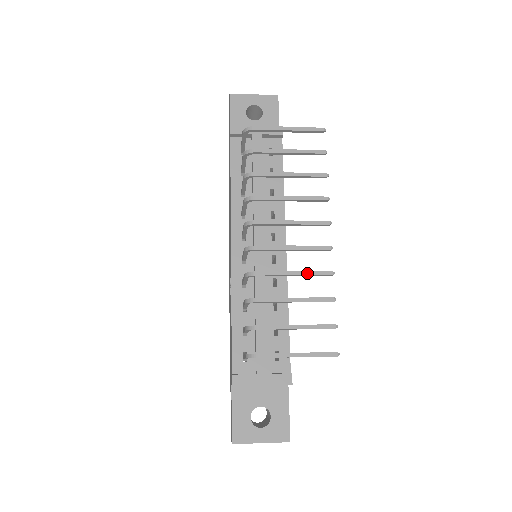
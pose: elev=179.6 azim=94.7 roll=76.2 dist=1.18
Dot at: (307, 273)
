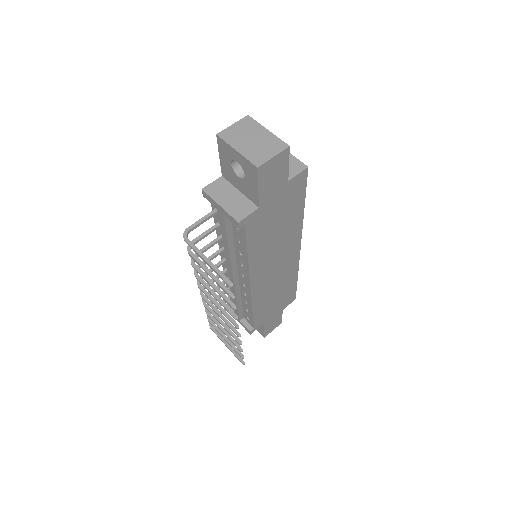
Dot at: (227, 330)
